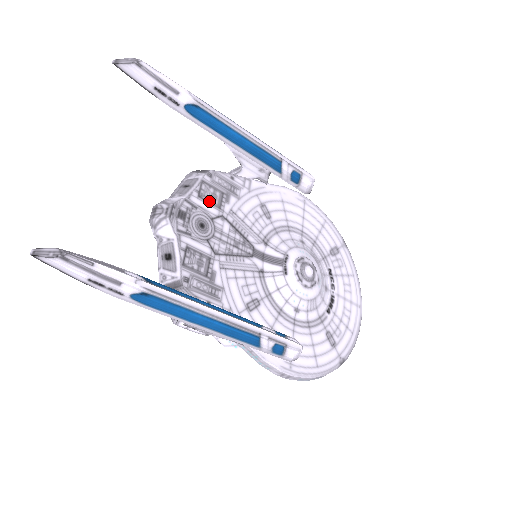
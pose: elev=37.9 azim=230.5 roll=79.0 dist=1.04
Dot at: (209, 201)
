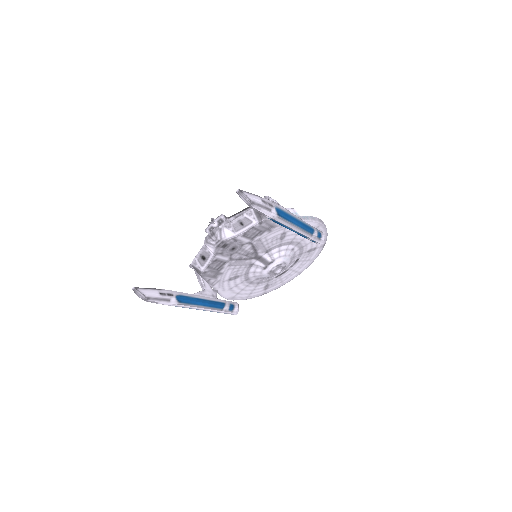
Dot at: (248, 236)
